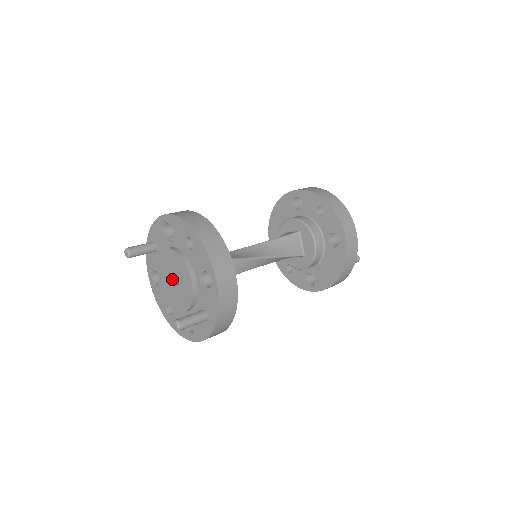
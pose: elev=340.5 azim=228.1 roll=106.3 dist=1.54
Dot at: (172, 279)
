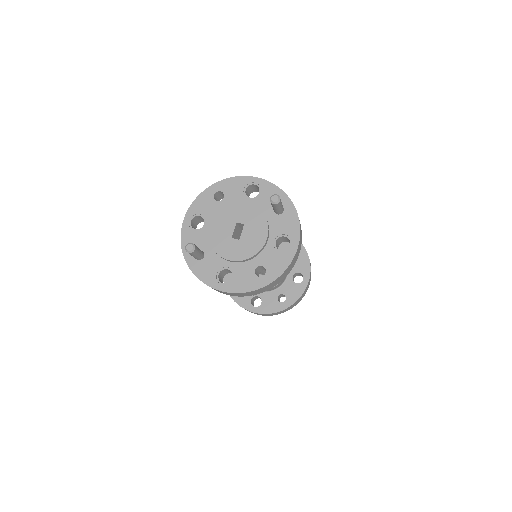
Dot at: (235, 240)
